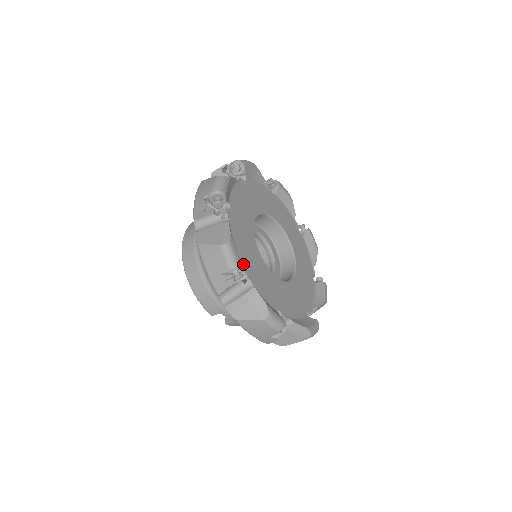
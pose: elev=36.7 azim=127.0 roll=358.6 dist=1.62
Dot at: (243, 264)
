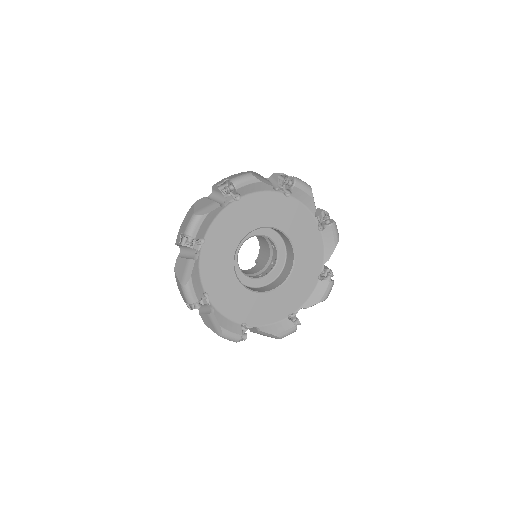
Dot at: (243, 322)
